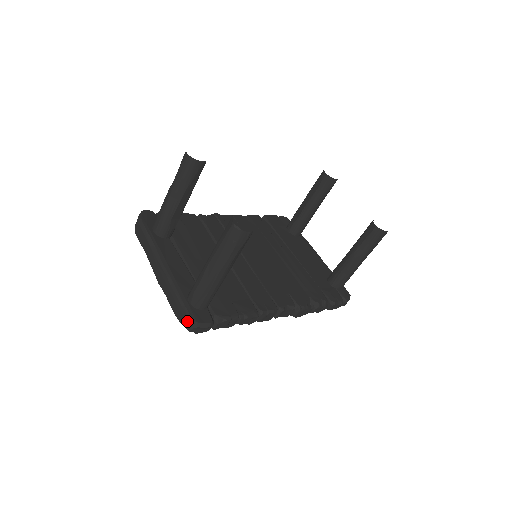
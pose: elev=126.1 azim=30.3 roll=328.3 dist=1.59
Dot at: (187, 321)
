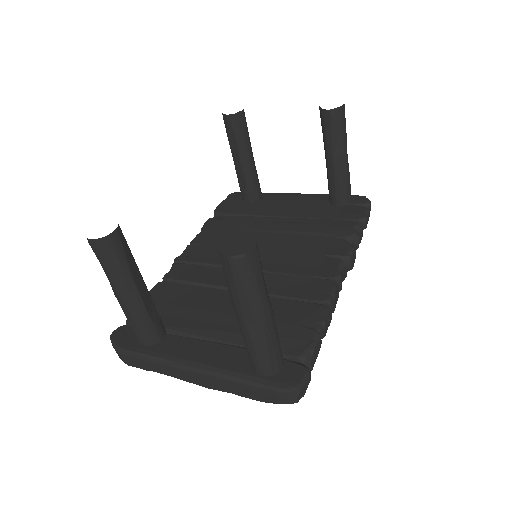
Dot at: (284, 397)
